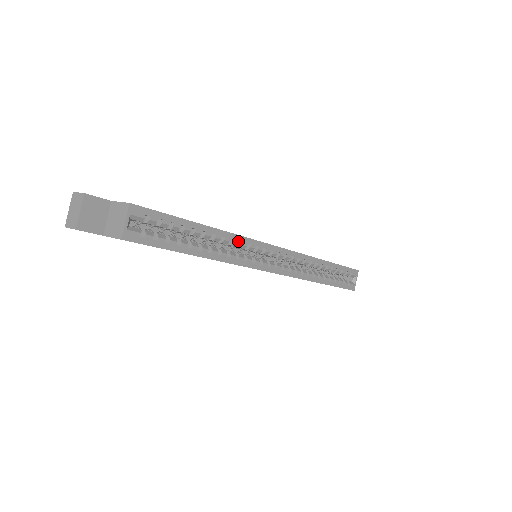
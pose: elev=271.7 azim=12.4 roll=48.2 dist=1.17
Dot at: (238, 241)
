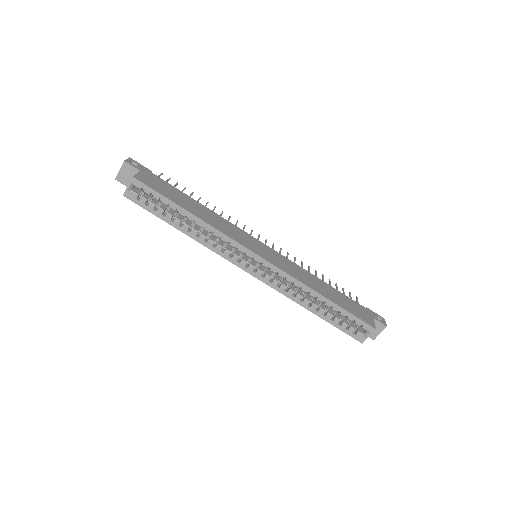
Dot at: (218, 235)
